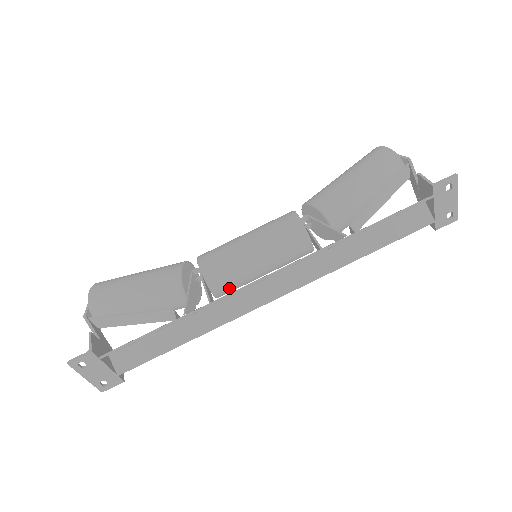
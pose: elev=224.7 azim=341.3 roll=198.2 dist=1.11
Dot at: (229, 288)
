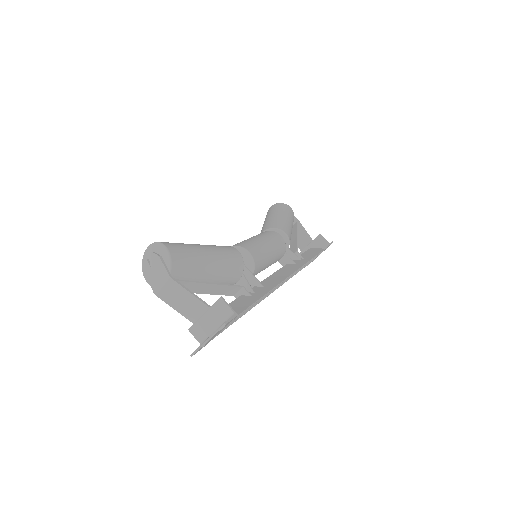
Dot at: occluded
